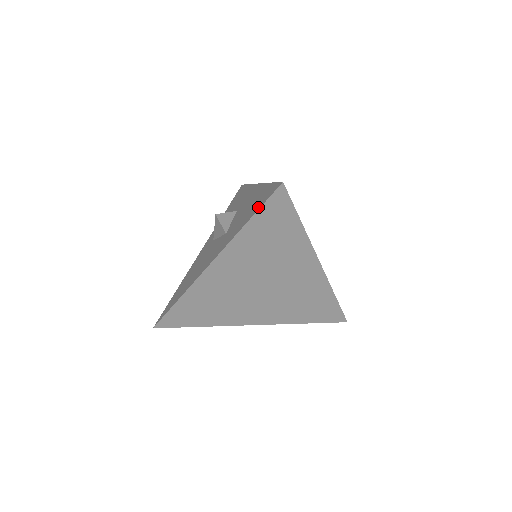
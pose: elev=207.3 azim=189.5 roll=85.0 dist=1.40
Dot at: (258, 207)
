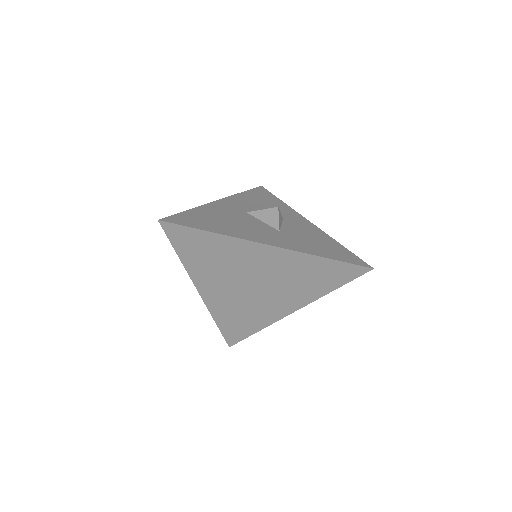
Dot at: (341, 258)
